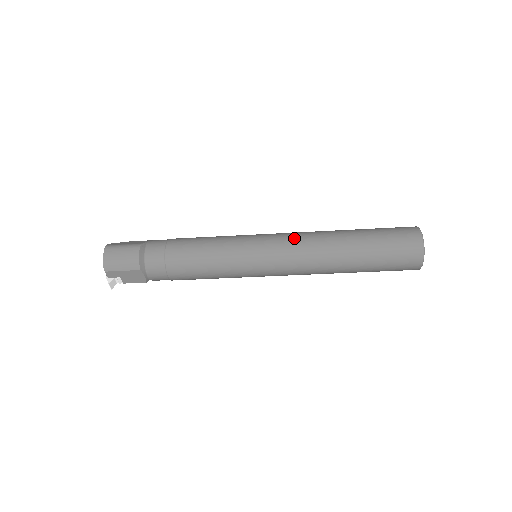
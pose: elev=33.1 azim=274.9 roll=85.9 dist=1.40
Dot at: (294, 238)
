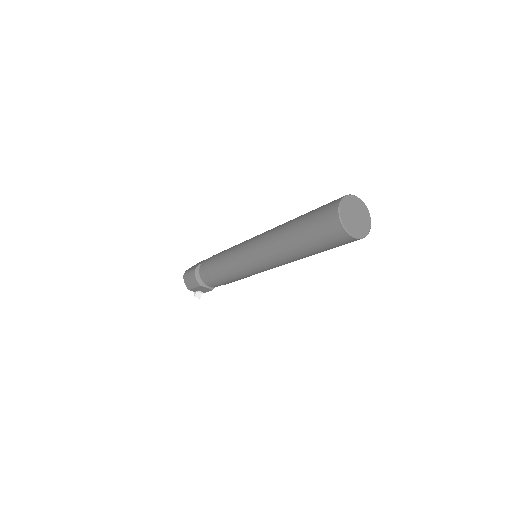
Dot at: (261, 240)
